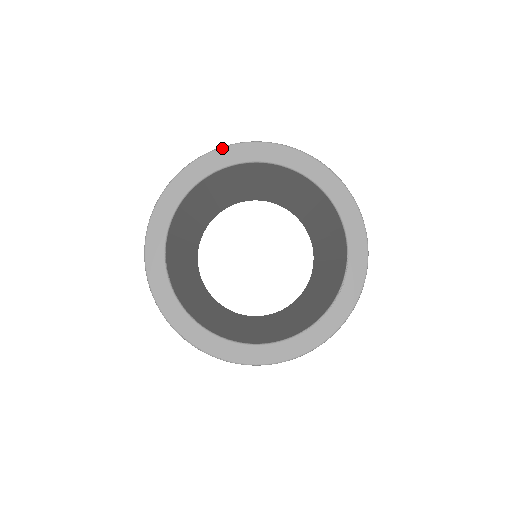
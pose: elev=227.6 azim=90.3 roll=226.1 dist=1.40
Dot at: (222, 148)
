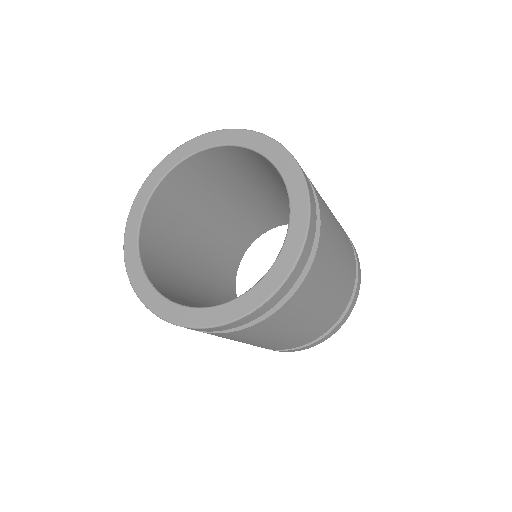
Dot at: (164, 159)
